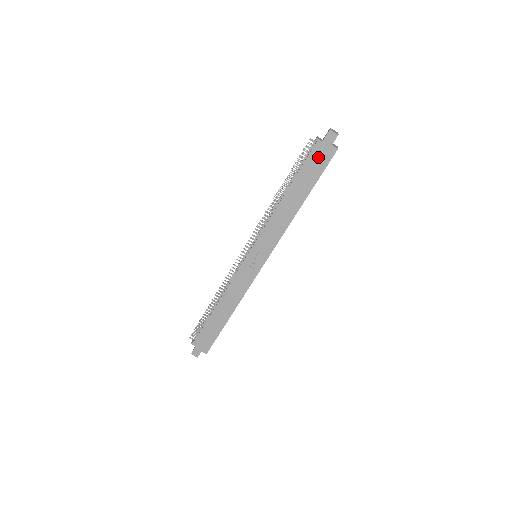
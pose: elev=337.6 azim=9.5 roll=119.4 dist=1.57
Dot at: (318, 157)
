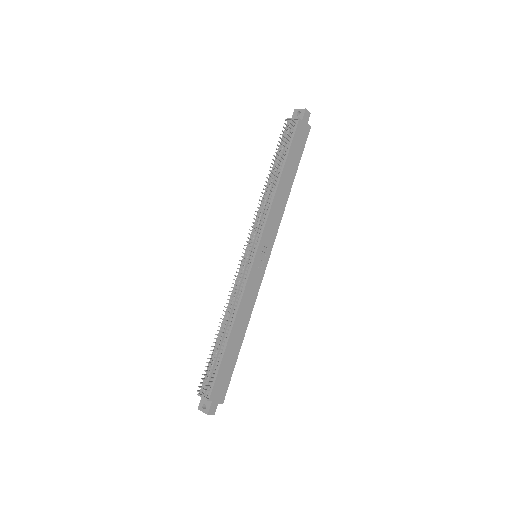
Dot at: (300, 136)
